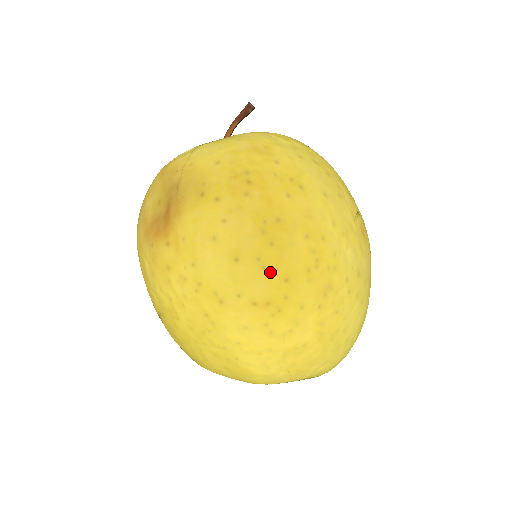
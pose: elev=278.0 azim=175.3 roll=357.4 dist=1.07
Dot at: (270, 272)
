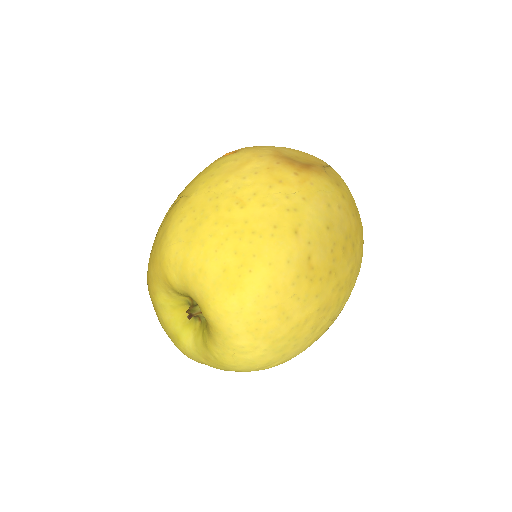
Dot at: (331, 257)
